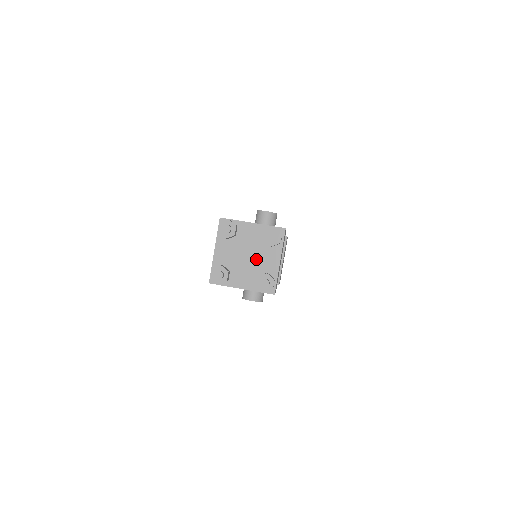
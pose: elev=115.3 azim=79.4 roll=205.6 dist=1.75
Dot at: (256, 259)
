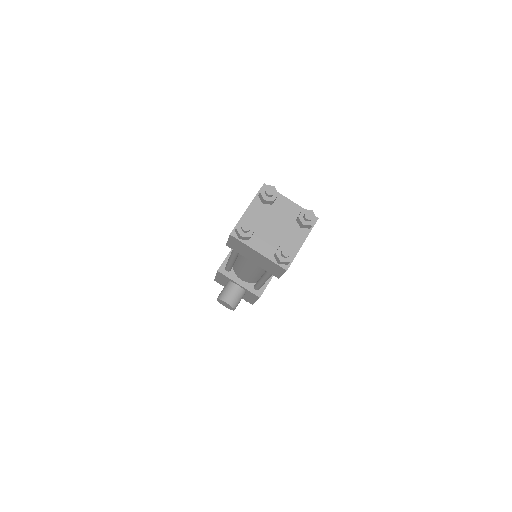
Dot at: (282, 232)
